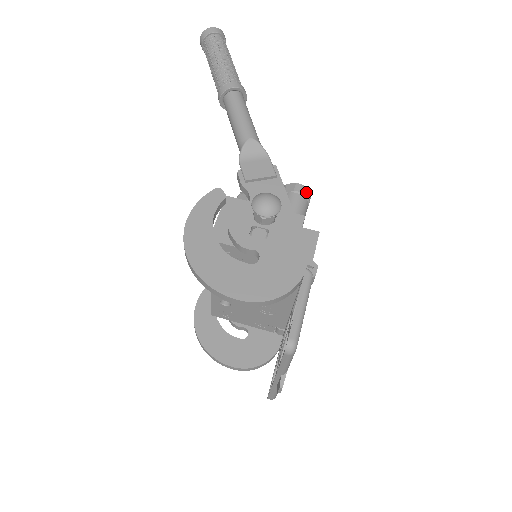
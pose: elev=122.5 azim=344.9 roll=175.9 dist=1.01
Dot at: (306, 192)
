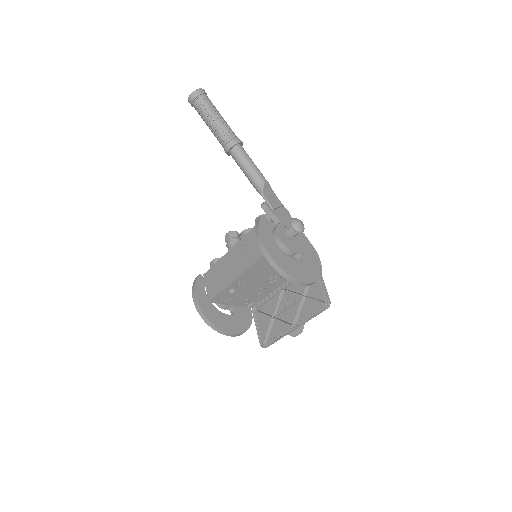
Dot at: occluded
